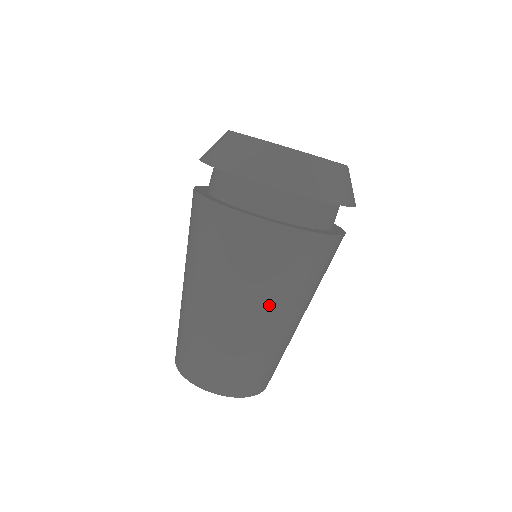
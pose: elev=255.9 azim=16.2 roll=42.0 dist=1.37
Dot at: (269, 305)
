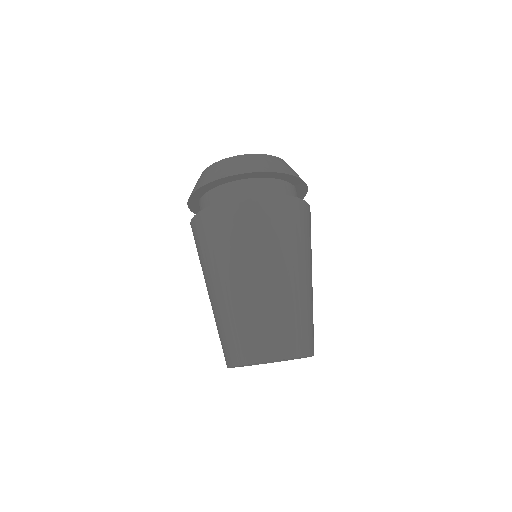
Dot at: (263, 262)
